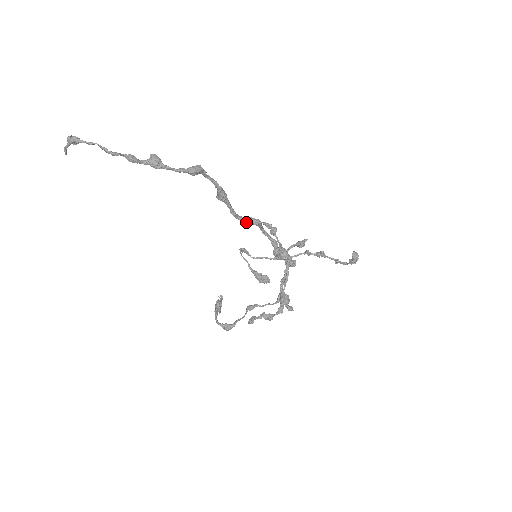
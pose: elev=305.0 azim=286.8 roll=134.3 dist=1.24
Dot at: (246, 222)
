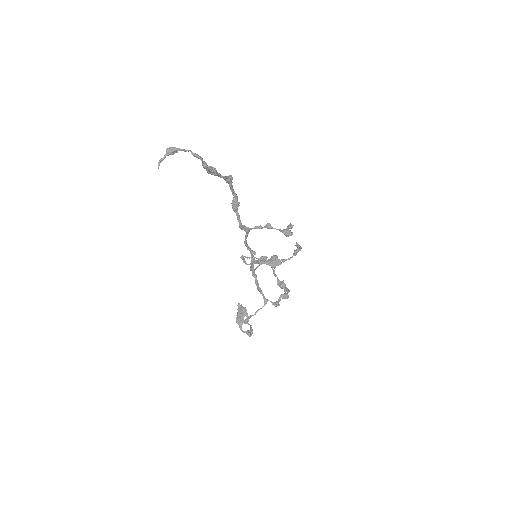
Dot at: (244, 230)
